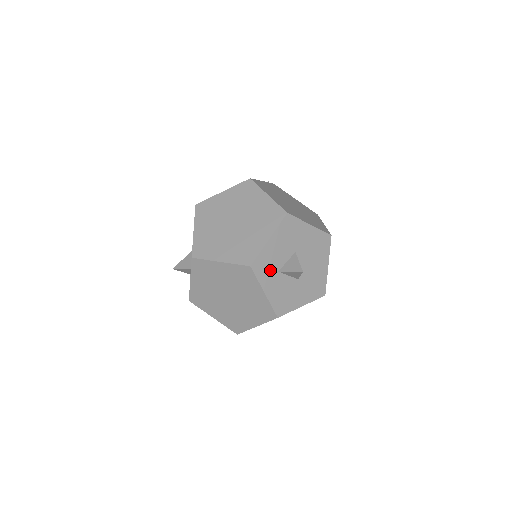
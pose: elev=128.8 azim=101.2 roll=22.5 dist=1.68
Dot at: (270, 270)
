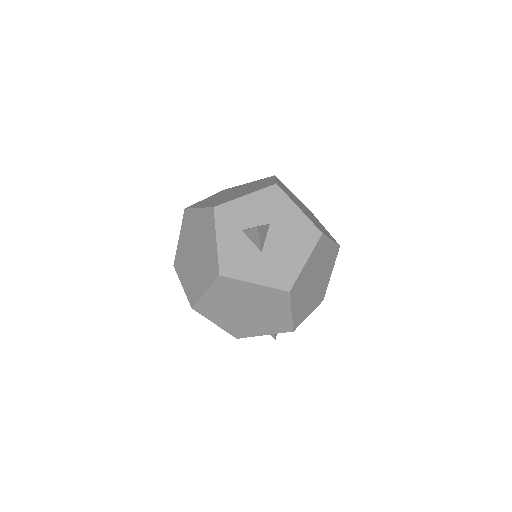
Dot at: (233, 223)
